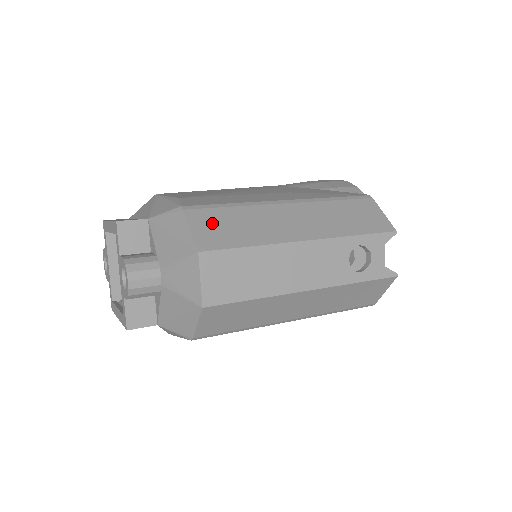
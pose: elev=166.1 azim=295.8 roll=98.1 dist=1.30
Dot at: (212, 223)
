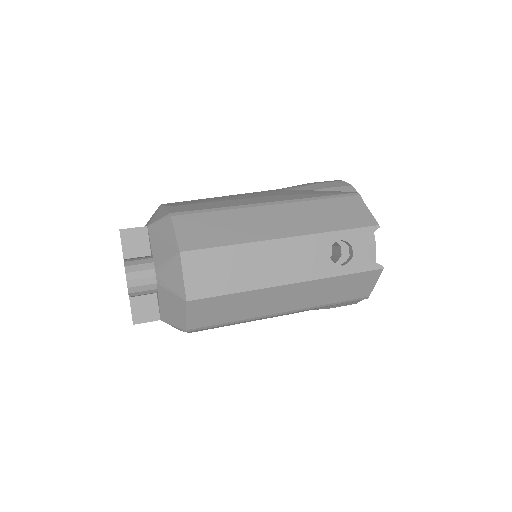
Dot at: (196, 226)
